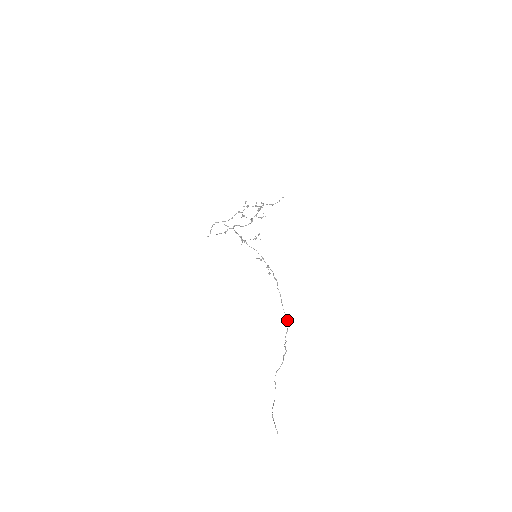
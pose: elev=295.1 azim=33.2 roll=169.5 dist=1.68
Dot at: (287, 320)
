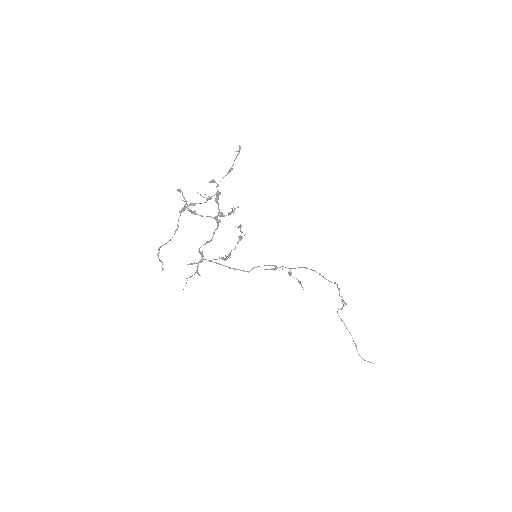
Dot at: (335, 283)
